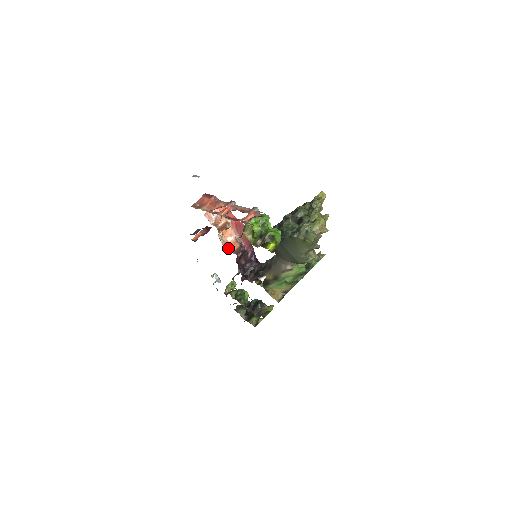
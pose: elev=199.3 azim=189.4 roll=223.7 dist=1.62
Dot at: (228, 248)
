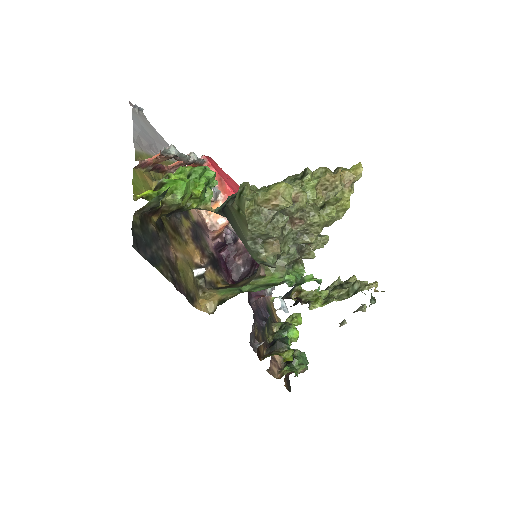
Dot at: (210, 230)
